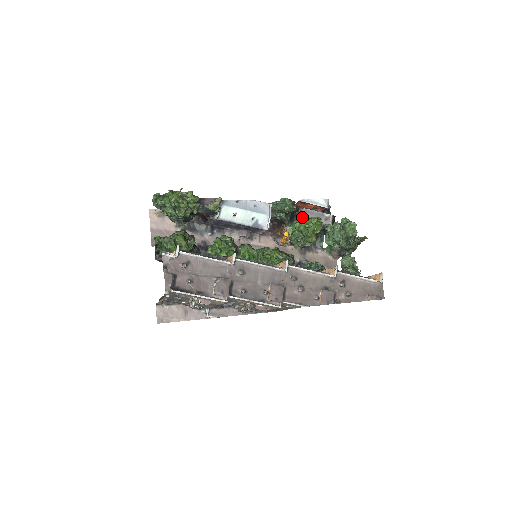
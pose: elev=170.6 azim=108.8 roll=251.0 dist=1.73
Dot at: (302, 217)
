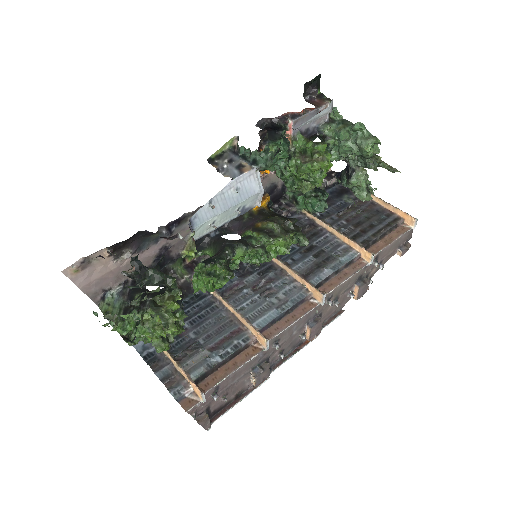
Dot at: (290, 134)
